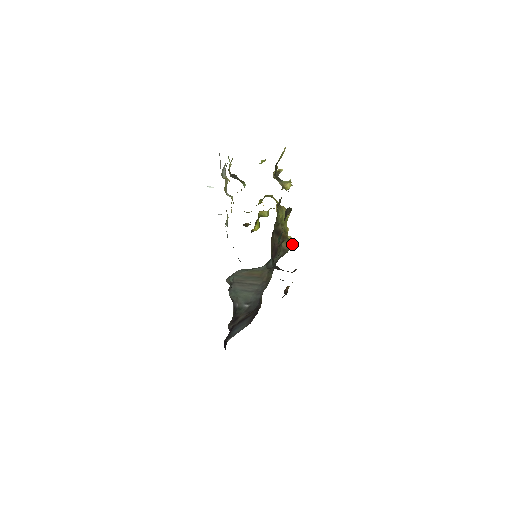
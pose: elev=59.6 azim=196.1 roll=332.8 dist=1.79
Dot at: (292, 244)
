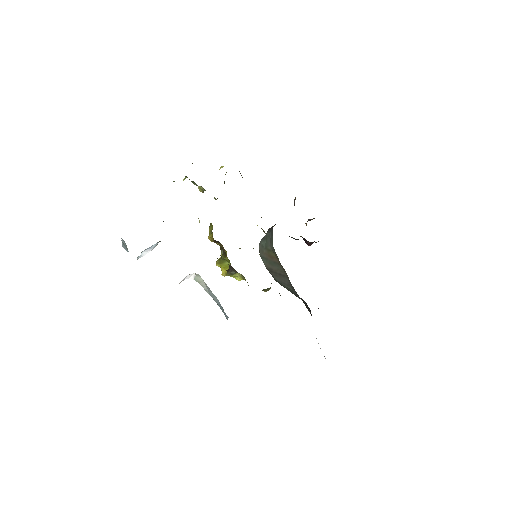
Dot at: occluded
